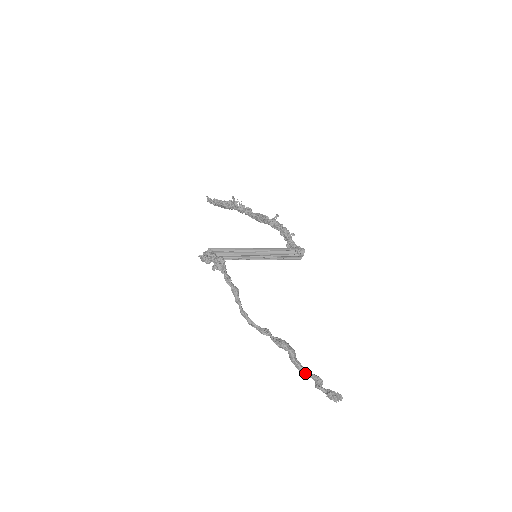
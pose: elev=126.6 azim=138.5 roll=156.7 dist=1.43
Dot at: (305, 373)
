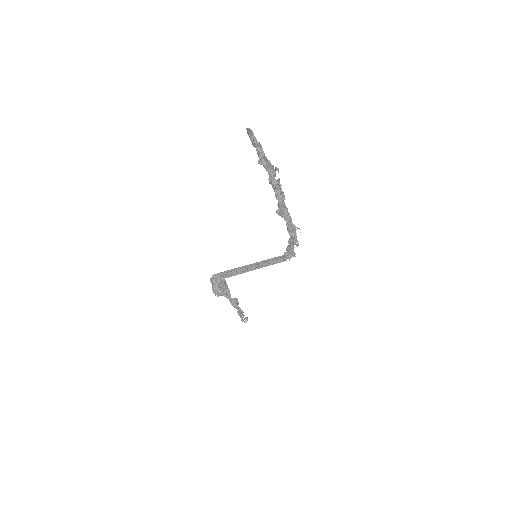
Dot at: (237, 309)
